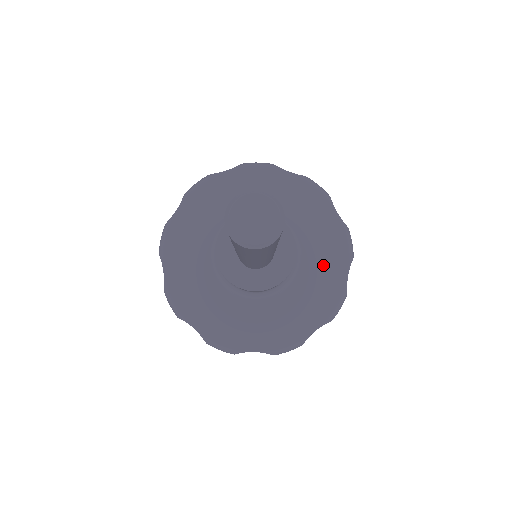
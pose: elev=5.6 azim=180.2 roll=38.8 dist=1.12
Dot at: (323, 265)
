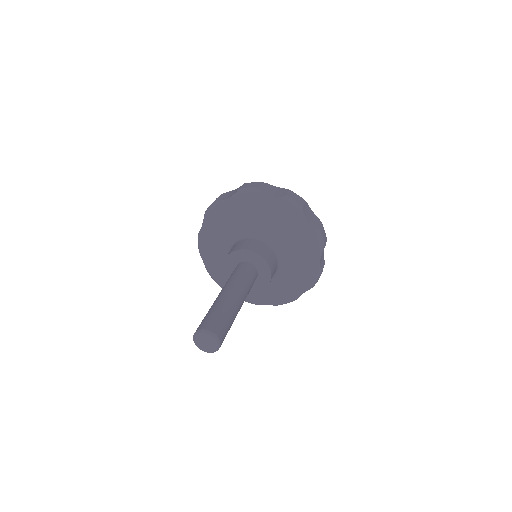
Dot at: (301, 259)
